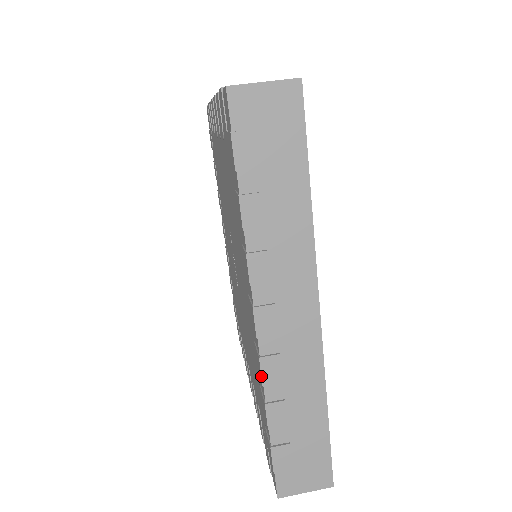
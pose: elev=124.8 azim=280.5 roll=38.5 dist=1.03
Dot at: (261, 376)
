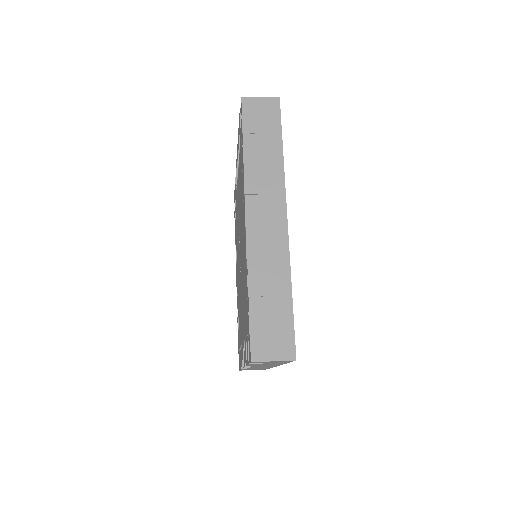
Dot at: (246, 254)
